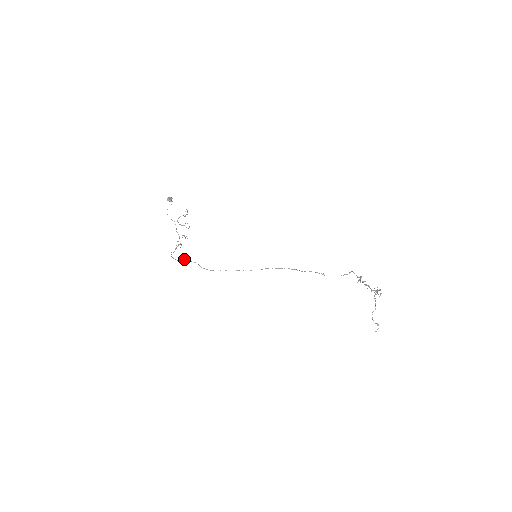
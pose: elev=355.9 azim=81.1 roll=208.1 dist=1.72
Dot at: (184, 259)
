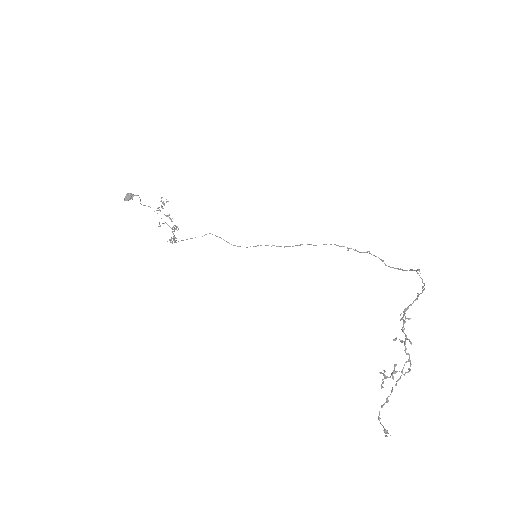
Dot at: occluded
